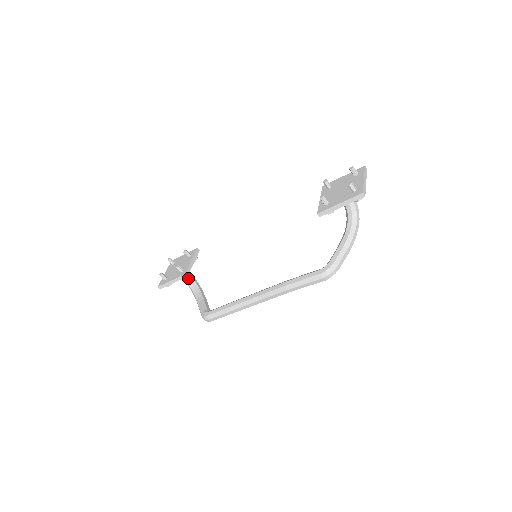
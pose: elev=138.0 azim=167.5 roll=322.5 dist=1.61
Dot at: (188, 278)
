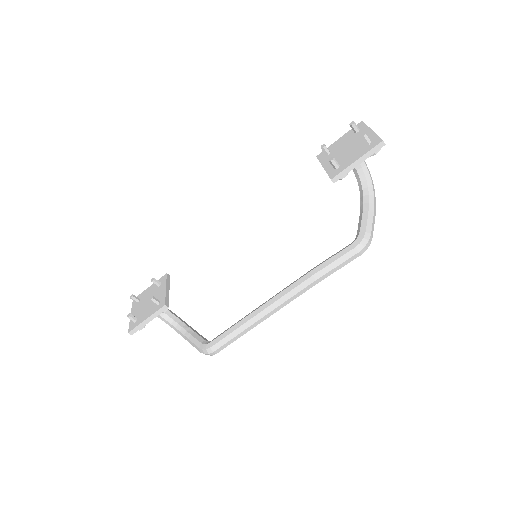
Dot at: occluded
